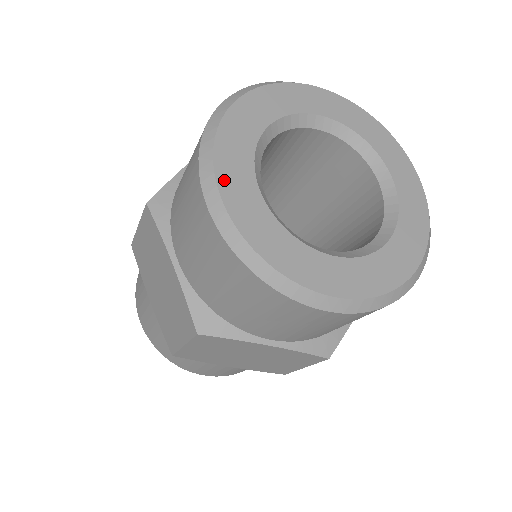
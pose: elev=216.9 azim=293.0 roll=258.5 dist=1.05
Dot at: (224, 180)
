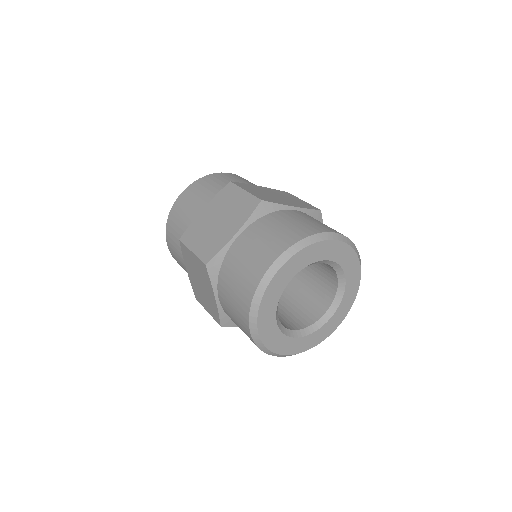
Dot at: (291, 261)
